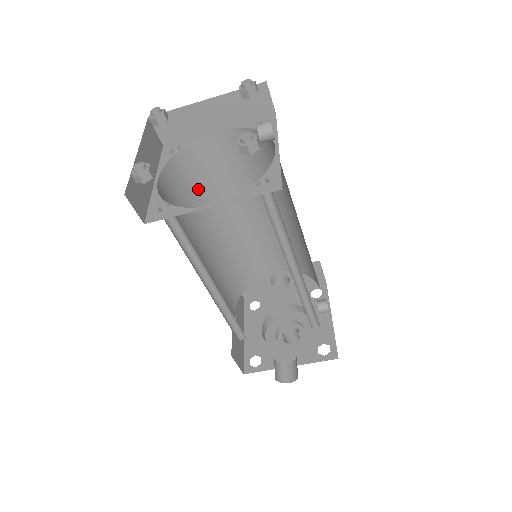
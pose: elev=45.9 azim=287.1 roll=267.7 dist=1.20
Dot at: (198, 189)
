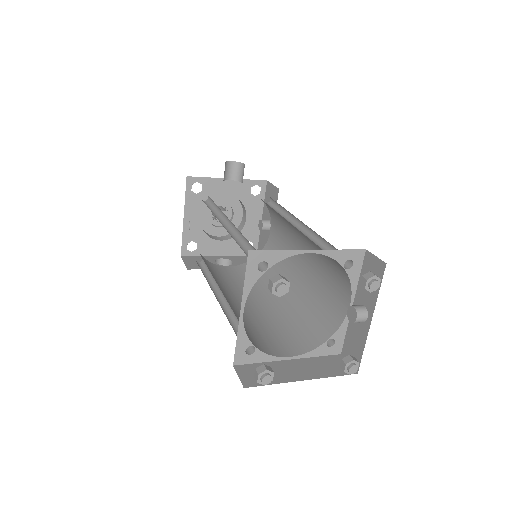
Dot at: (249, 249)
